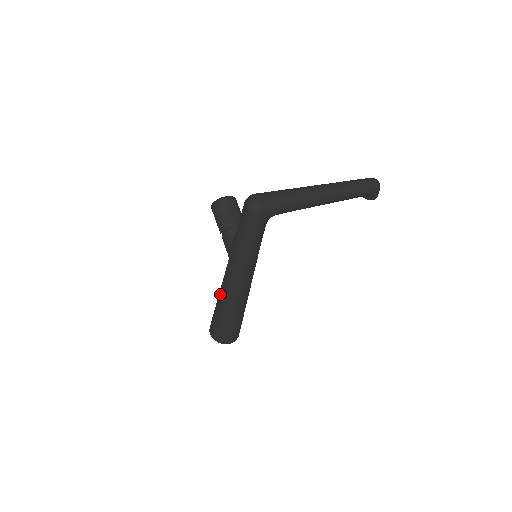
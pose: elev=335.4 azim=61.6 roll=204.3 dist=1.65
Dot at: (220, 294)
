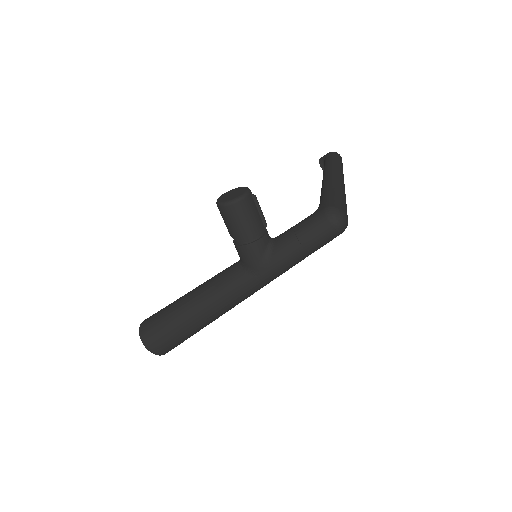
Dot at: (205, 308)
